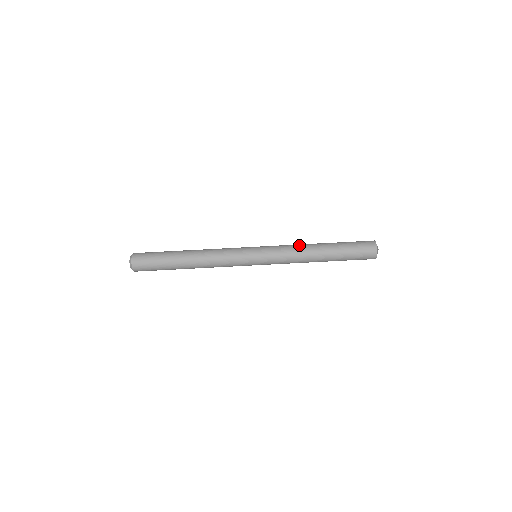
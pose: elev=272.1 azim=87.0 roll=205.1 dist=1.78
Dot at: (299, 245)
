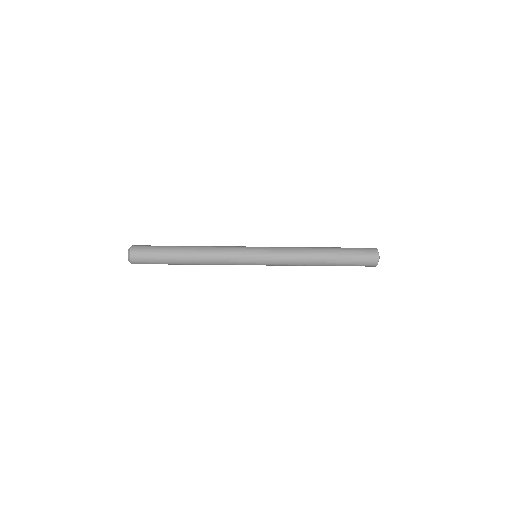
Dot at: (301, 259)
